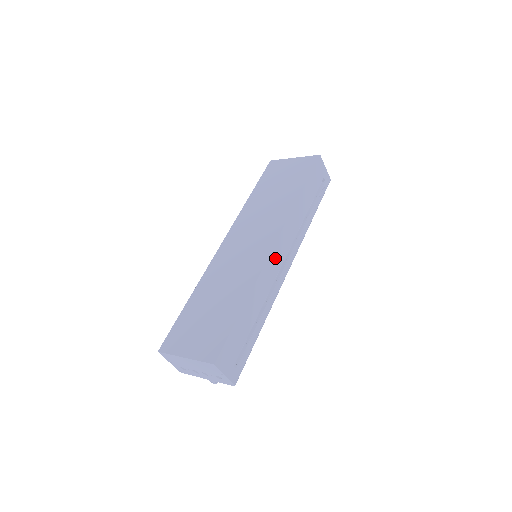
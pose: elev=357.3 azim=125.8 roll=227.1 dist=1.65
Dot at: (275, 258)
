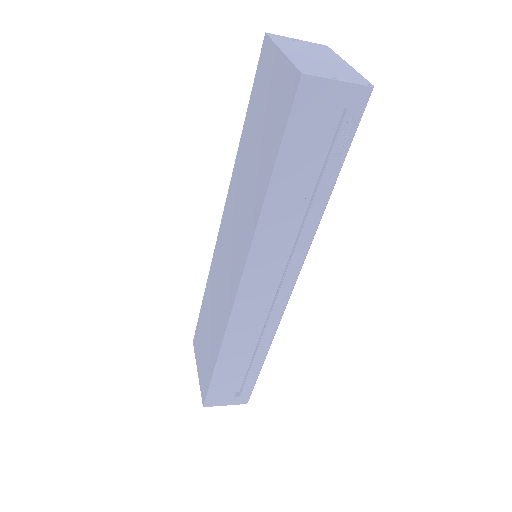
Dot at: (249, 300)
